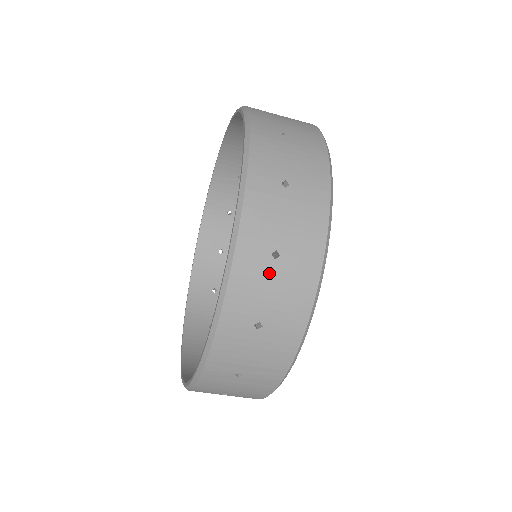
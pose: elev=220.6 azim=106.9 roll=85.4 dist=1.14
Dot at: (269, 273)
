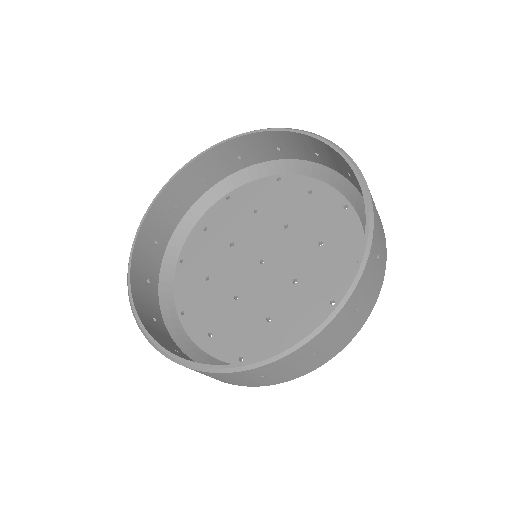
Dot at: (248, 378)
